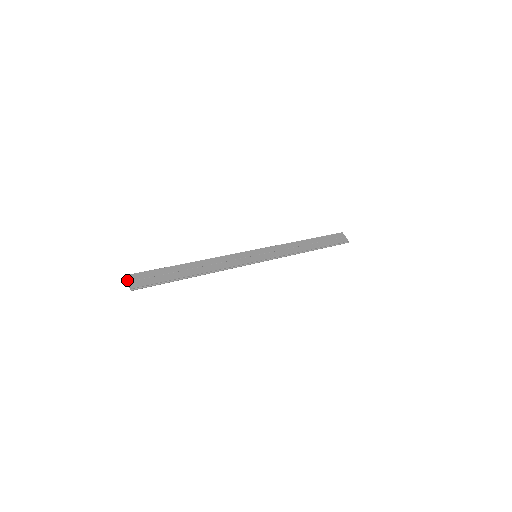
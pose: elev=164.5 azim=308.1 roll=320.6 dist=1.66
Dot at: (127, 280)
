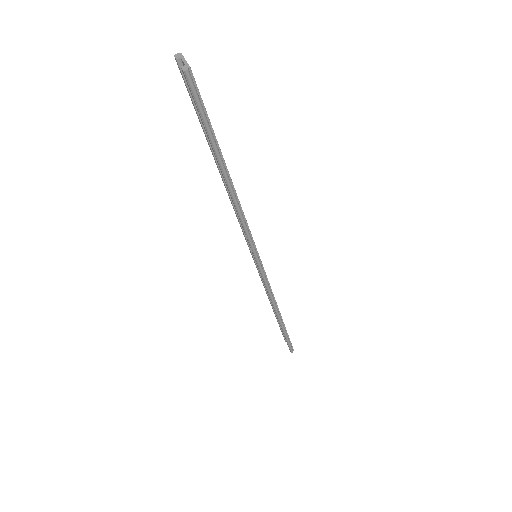
Dot at: (182, 57)
